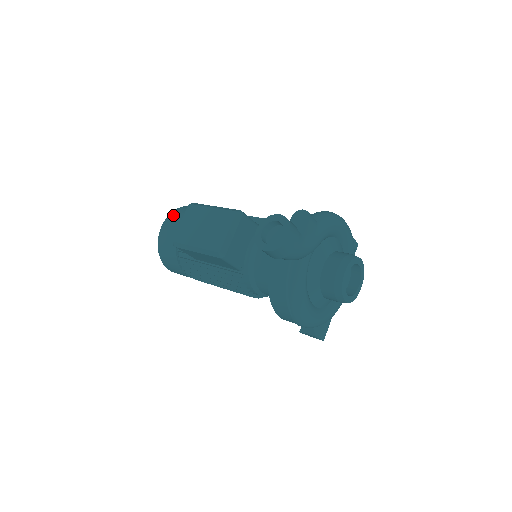
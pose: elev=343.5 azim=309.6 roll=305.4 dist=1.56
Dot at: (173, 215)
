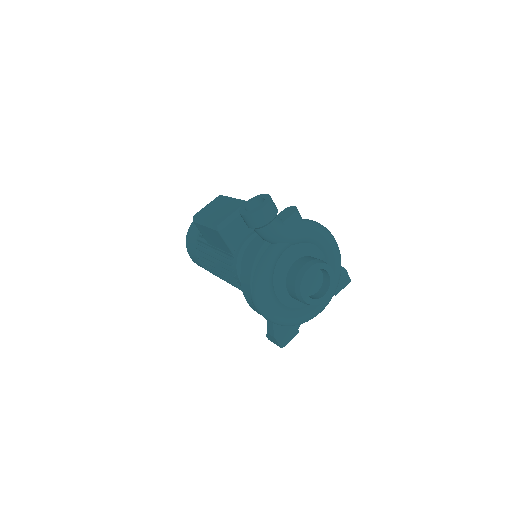
Dot at: occluded
